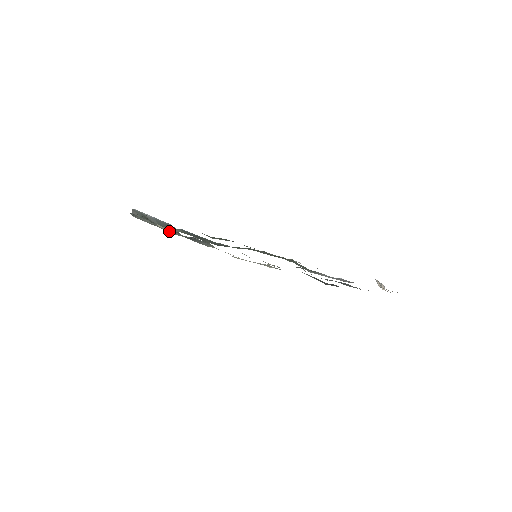
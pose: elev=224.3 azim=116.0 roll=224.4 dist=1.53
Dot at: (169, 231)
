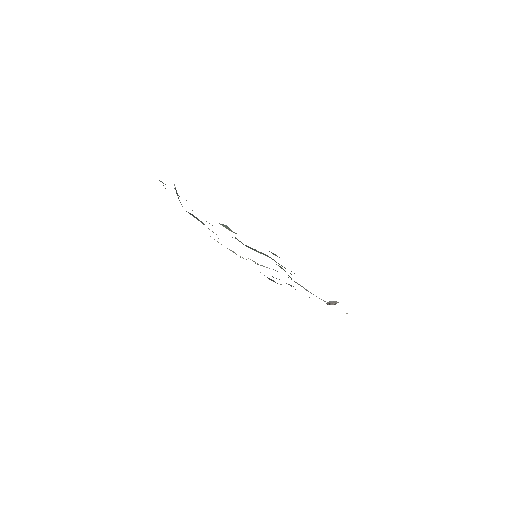
Dot at: occluded
